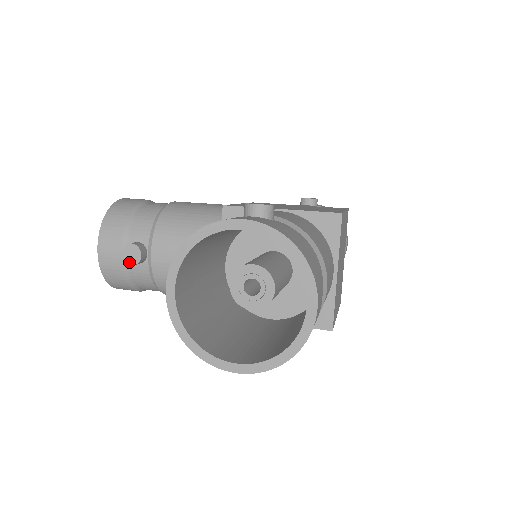
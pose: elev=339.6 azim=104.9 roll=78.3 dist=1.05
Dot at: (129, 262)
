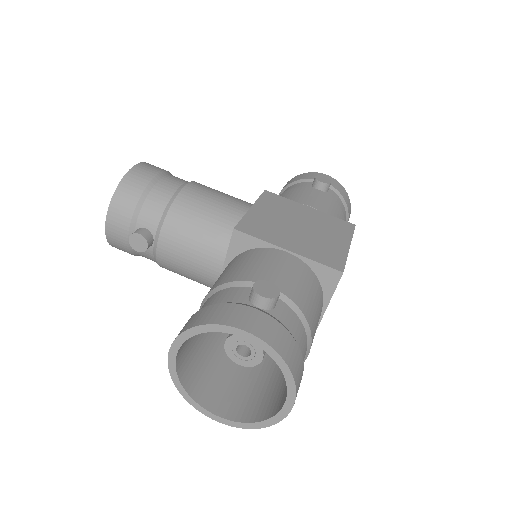
Dot at: (135, 248)
